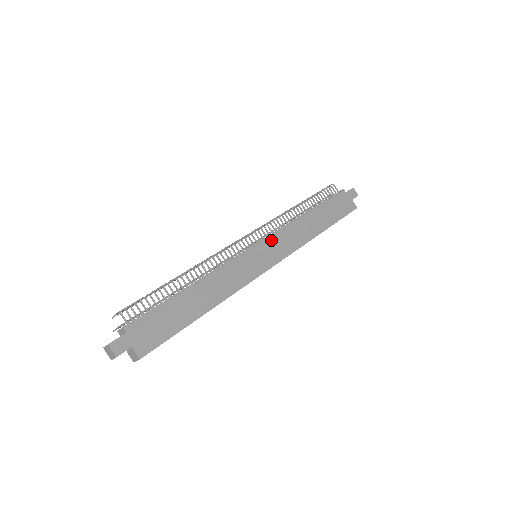
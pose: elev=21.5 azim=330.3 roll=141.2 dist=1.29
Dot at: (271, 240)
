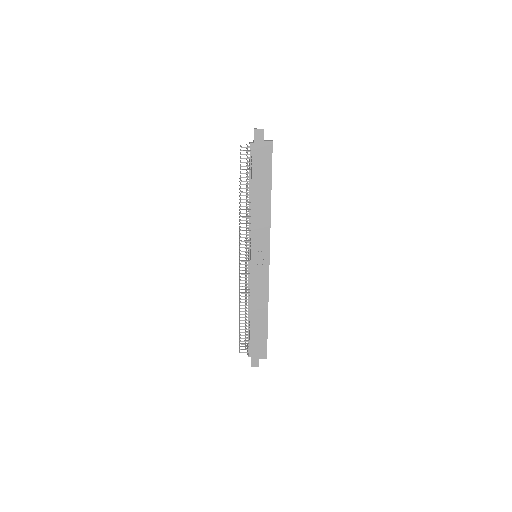
Dot at: (253, 246)
